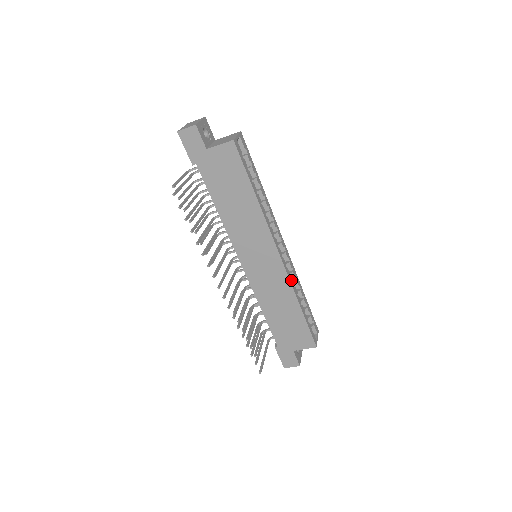
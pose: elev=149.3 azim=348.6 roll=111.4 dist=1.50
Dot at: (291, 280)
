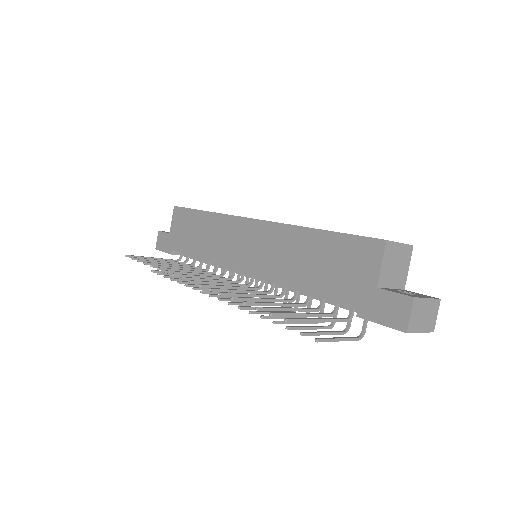
Dot at: occluded
